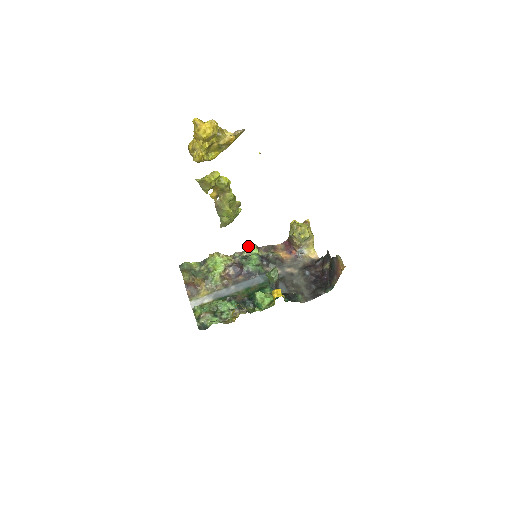
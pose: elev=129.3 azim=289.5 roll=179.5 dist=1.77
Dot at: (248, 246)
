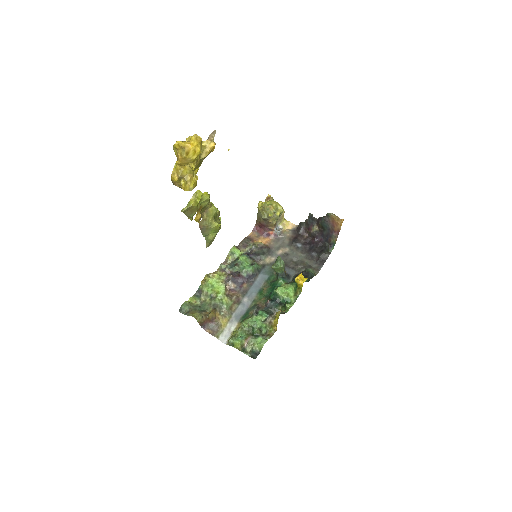
Dot at: occluded
